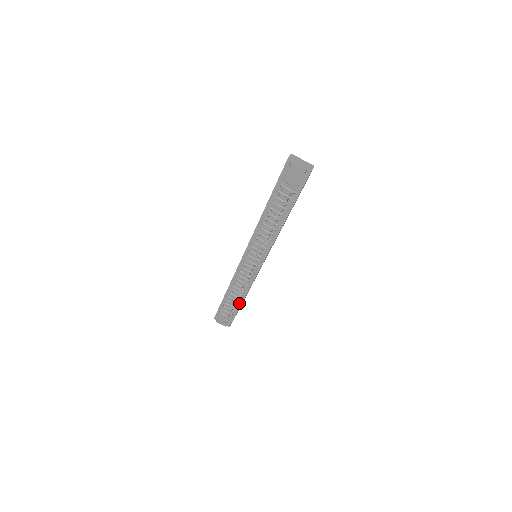
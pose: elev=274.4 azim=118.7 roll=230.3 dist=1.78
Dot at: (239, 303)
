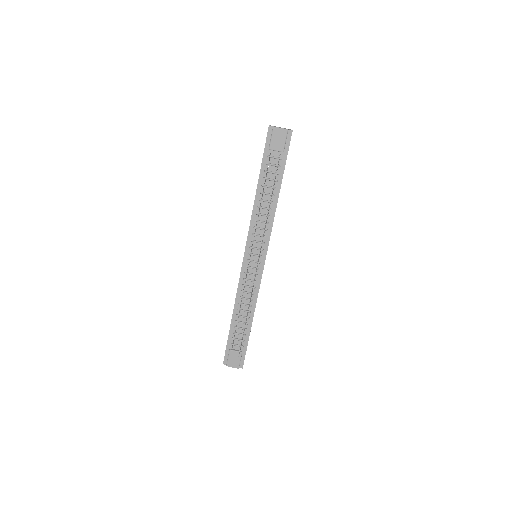
Dot at: (249, 325)
